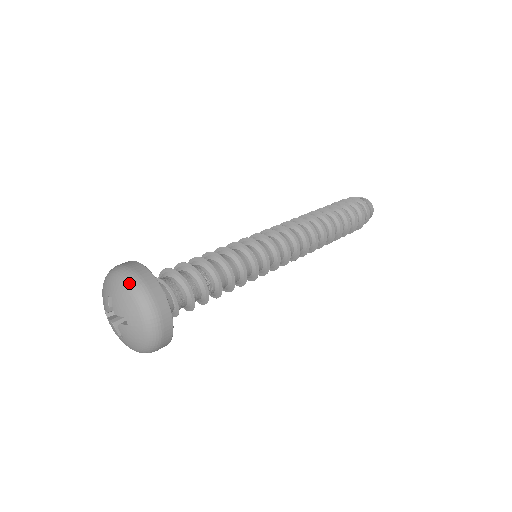
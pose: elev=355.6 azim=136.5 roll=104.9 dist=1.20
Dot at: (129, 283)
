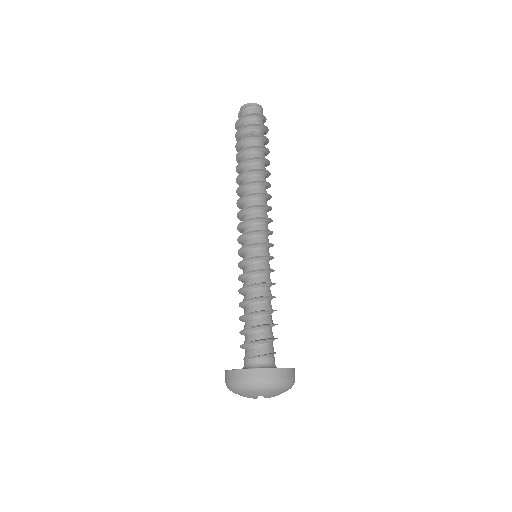
Dot at: (281, 387)
